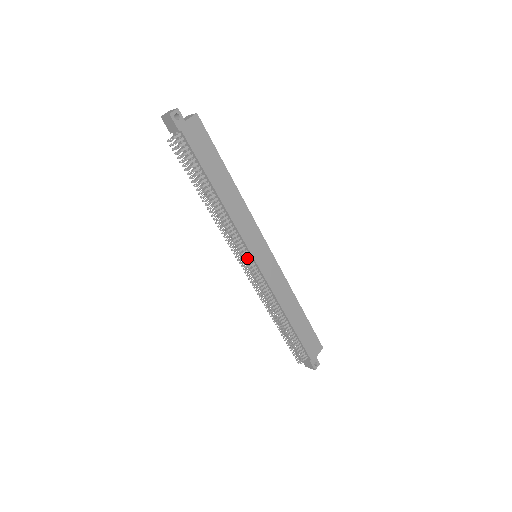
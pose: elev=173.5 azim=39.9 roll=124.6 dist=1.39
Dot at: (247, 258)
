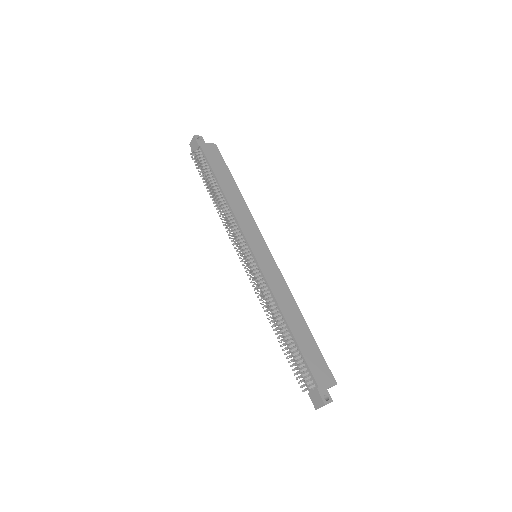
Dot at: (245, 250)
